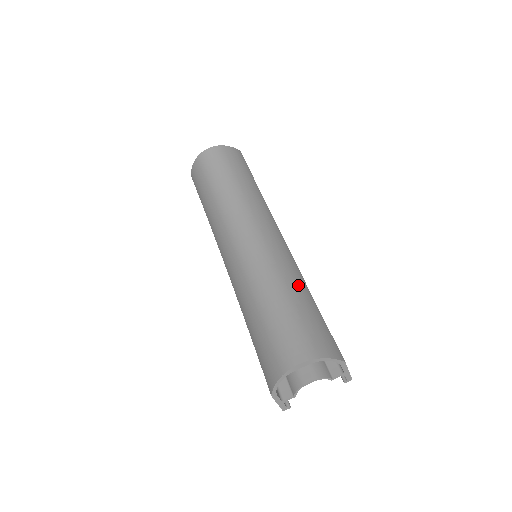
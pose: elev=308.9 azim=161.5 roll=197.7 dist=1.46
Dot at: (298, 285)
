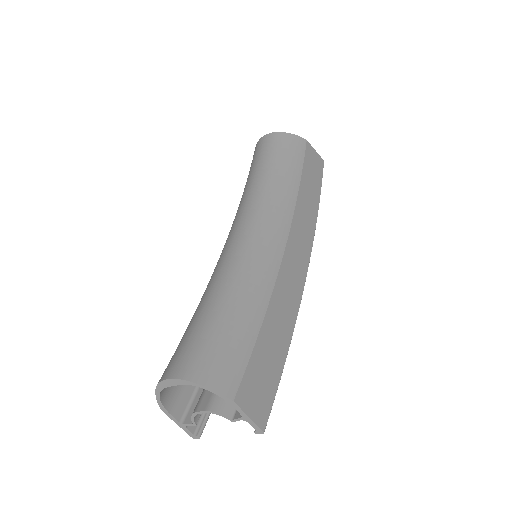
Dot at: (250, 293)
